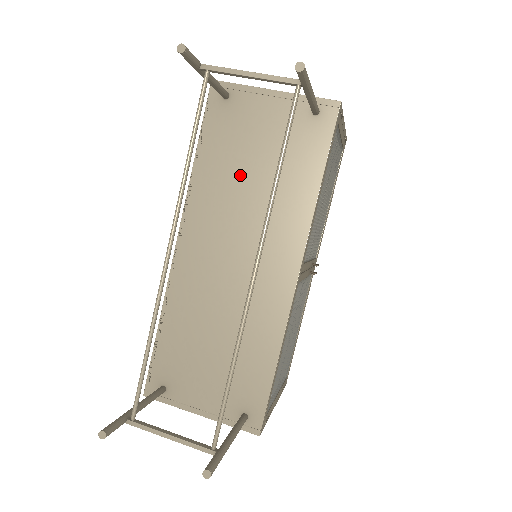
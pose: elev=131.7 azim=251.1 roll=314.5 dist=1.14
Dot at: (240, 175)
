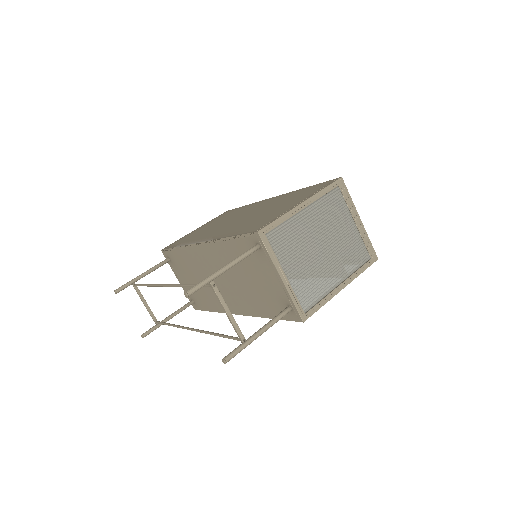
Dot at: (241, 270)
